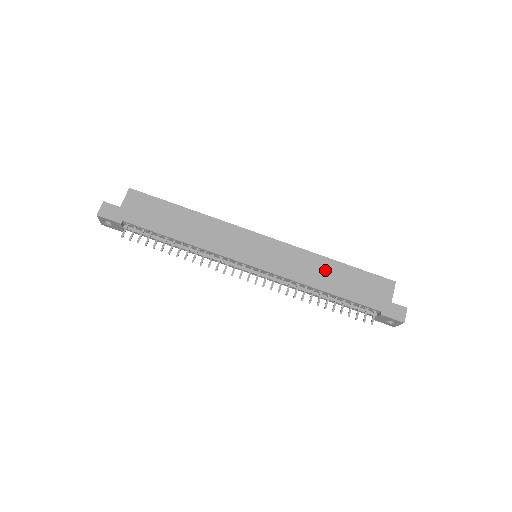
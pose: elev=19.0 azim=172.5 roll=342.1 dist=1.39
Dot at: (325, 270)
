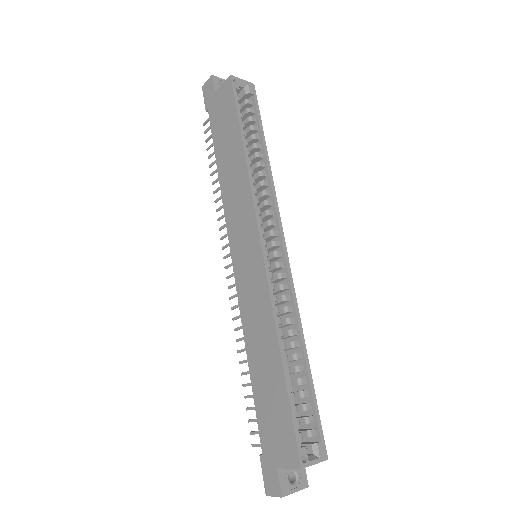
Dot at: (266, 351)
